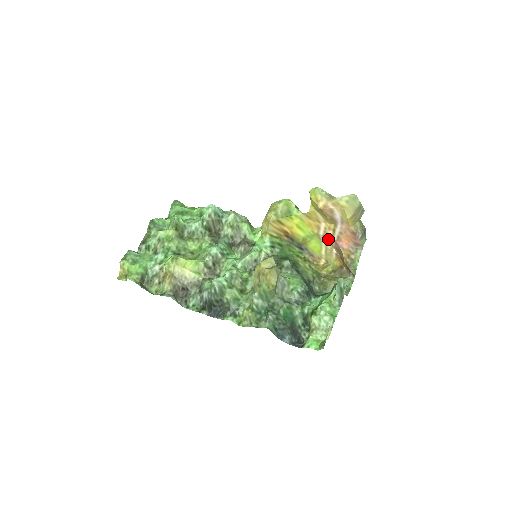
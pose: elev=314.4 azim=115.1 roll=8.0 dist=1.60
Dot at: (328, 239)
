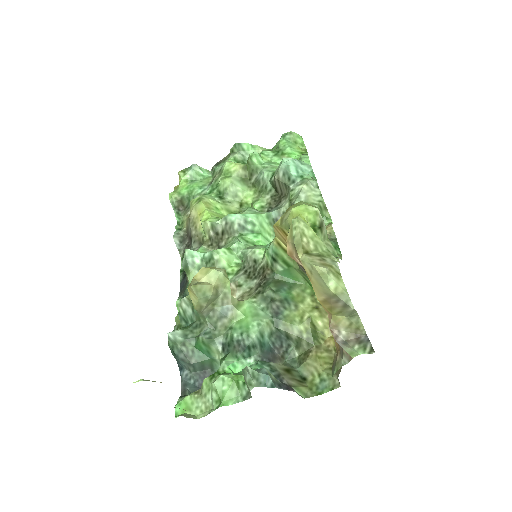
Dot at: occluded
